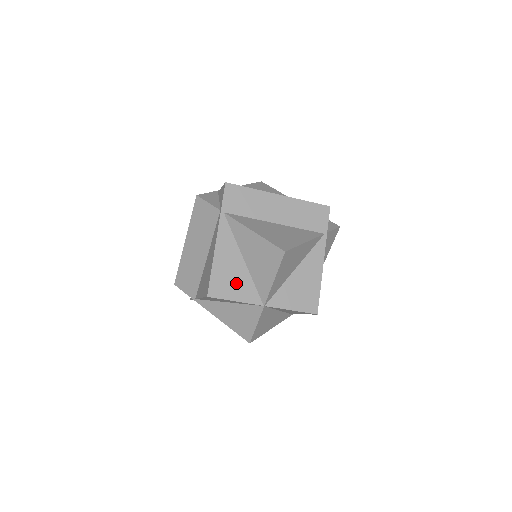
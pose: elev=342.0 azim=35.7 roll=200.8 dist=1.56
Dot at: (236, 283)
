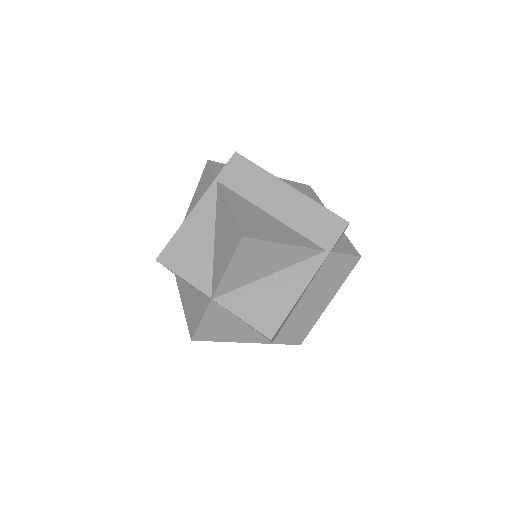
Dot at: (193, 260)
